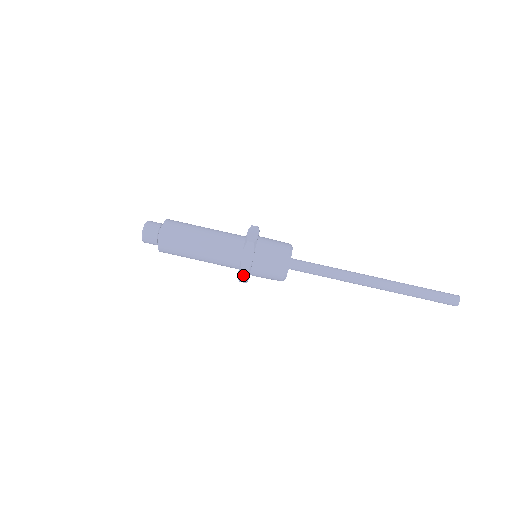
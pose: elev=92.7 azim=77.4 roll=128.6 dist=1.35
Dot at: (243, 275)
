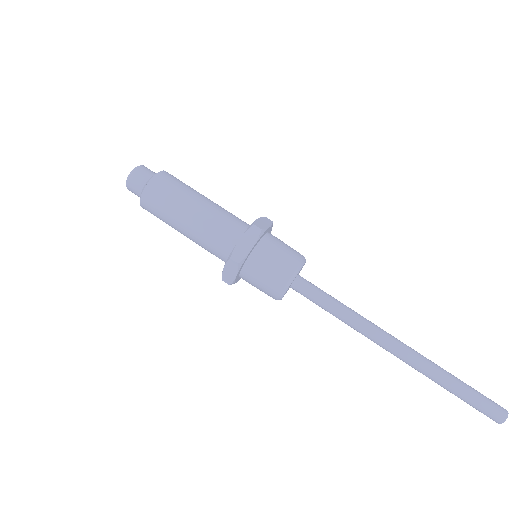
Dot at: occluded
